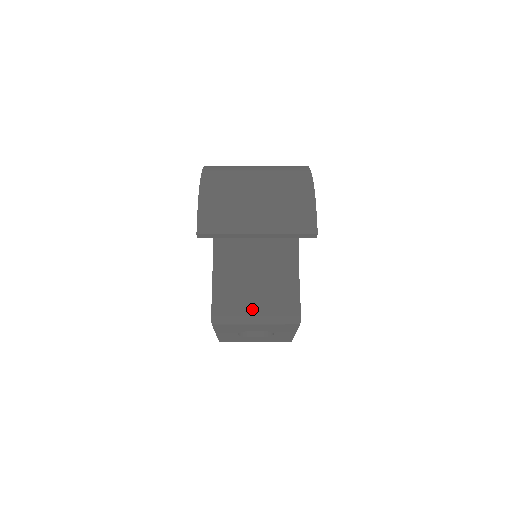
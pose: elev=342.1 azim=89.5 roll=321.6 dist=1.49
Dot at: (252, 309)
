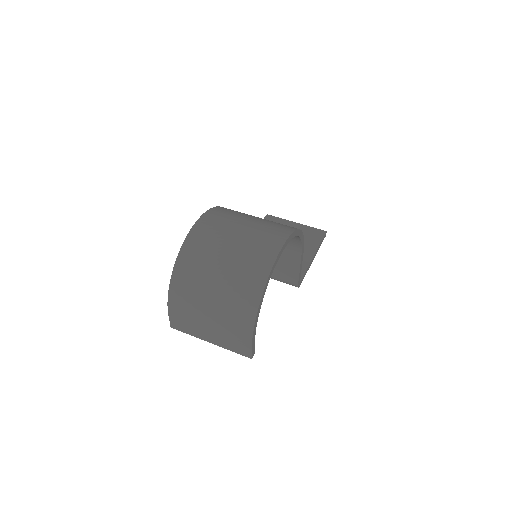
Dot at: occluded
